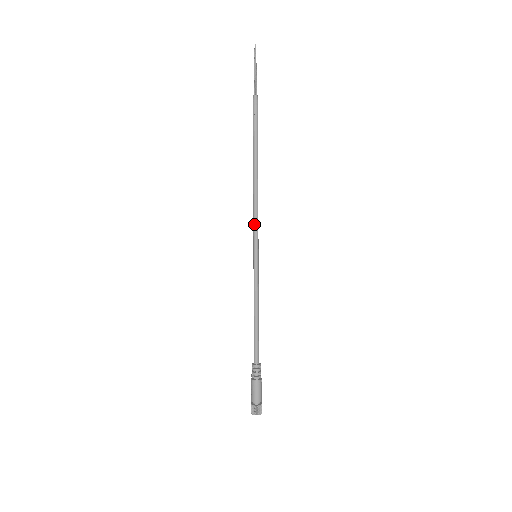
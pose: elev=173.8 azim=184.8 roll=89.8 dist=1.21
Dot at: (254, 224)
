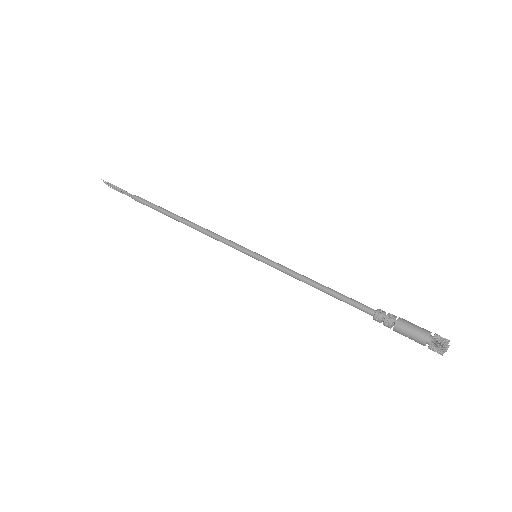
Dot at: (225, 243)
